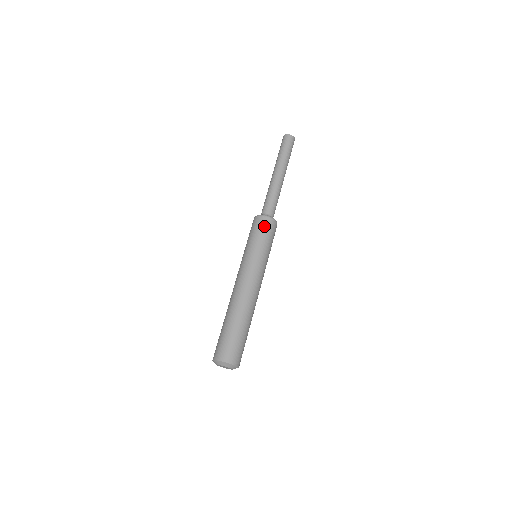
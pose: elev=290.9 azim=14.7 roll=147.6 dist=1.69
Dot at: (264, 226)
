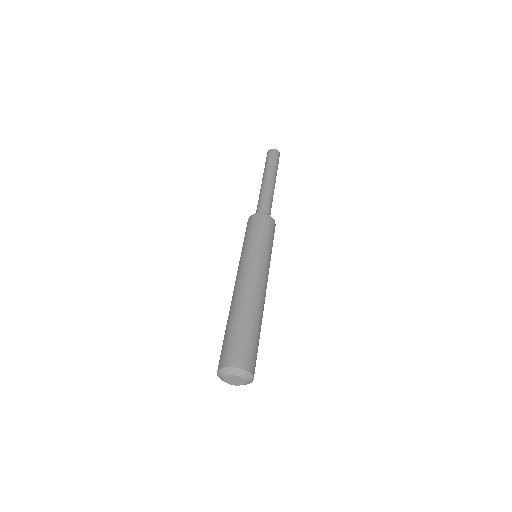
Dot at: (258, 222)
